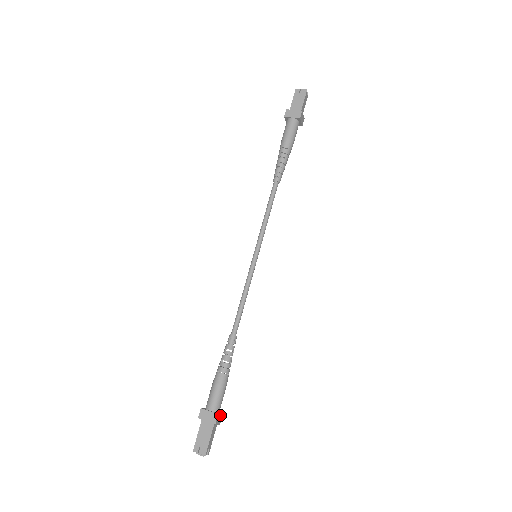
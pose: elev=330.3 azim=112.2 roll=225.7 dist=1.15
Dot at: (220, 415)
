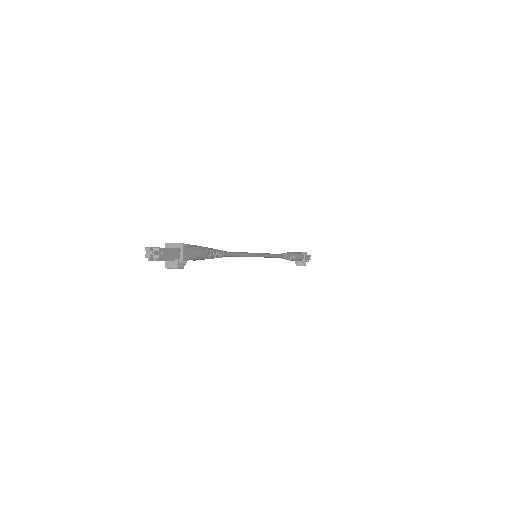
Dot at: (188, 253)
